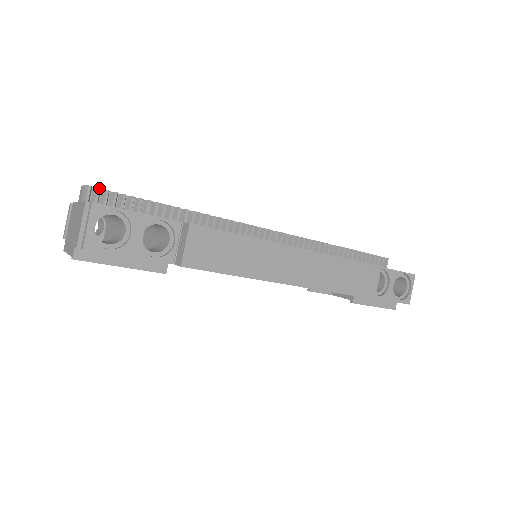
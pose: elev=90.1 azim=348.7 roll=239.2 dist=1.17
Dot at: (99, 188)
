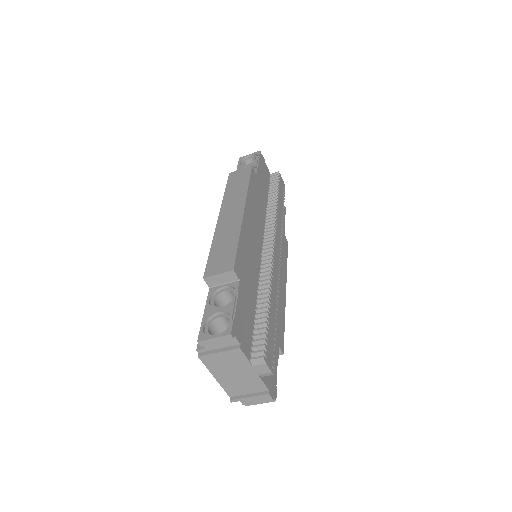
Dot at: occluded
